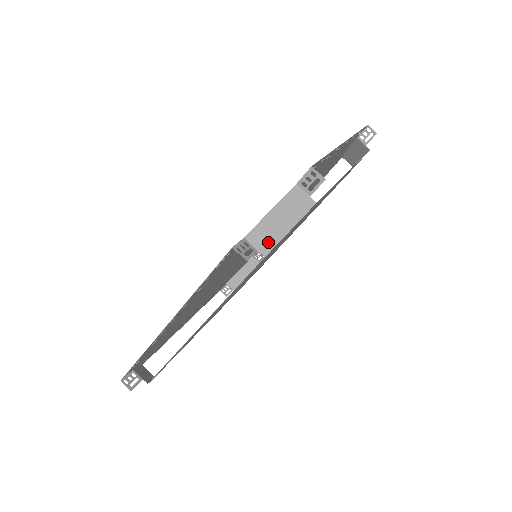
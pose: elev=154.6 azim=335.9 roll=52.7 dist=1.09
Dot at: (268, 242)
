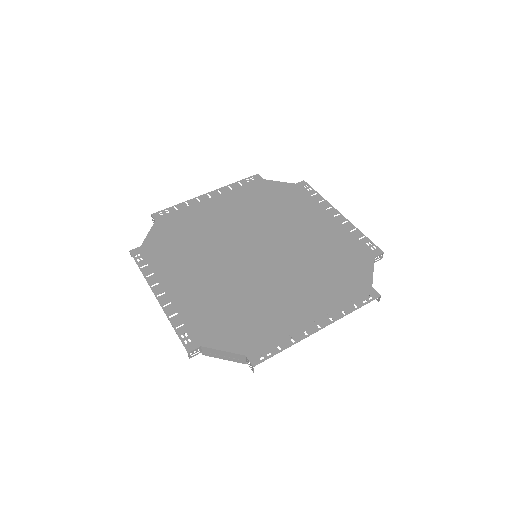
Dot at: (210, 354)
